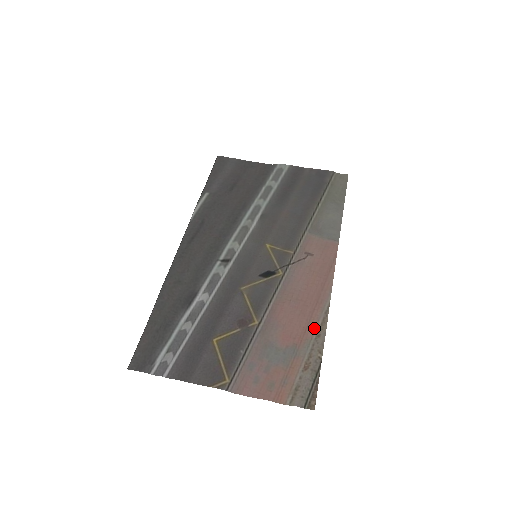
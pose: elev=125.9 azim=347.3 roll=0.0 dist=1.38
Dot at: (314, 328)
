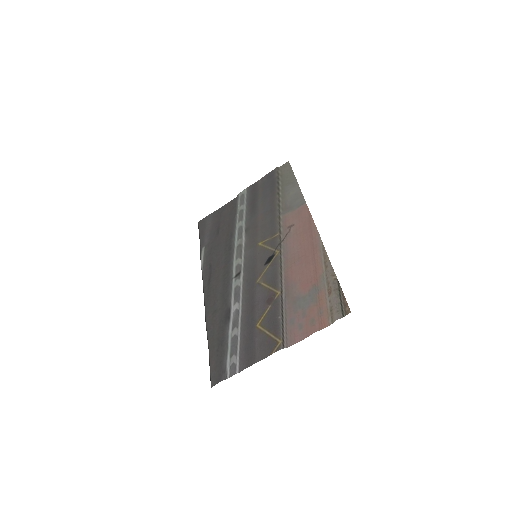
Dot at: (321, 265)
